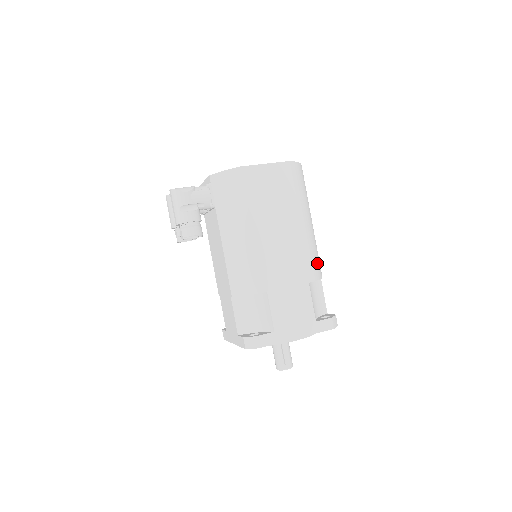
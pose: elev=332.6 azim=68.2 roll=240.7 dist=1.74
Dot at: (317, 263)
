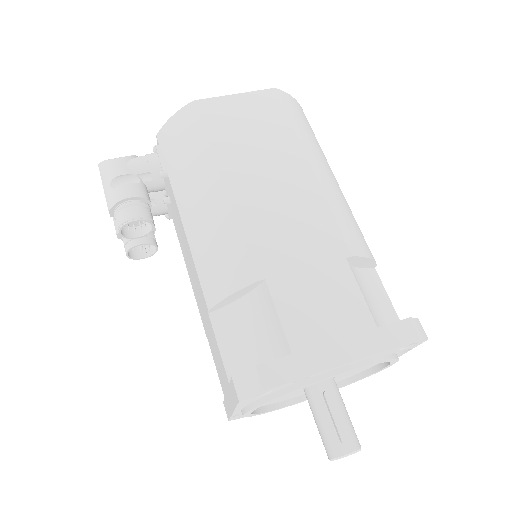
Dot at: (357, 233)
